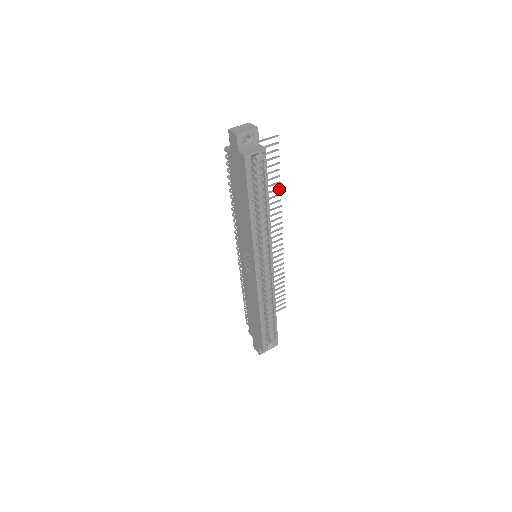
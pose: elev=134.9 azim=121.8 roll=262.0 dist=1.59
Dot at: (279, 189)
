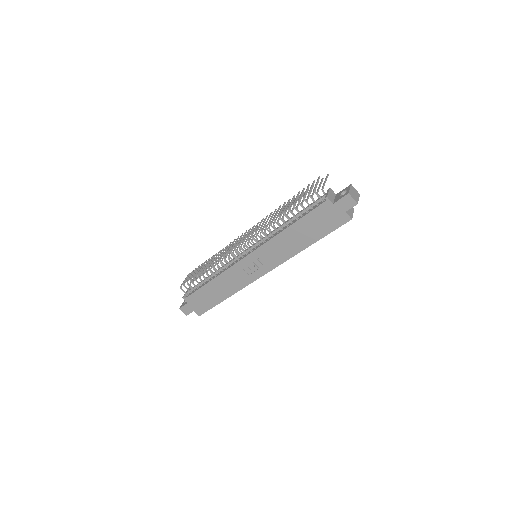
Dot at: occluded
